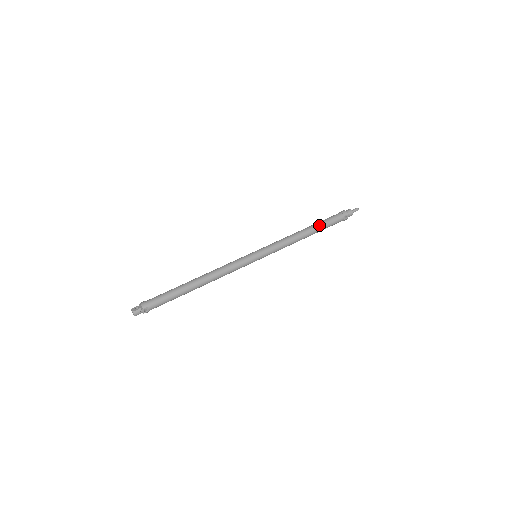
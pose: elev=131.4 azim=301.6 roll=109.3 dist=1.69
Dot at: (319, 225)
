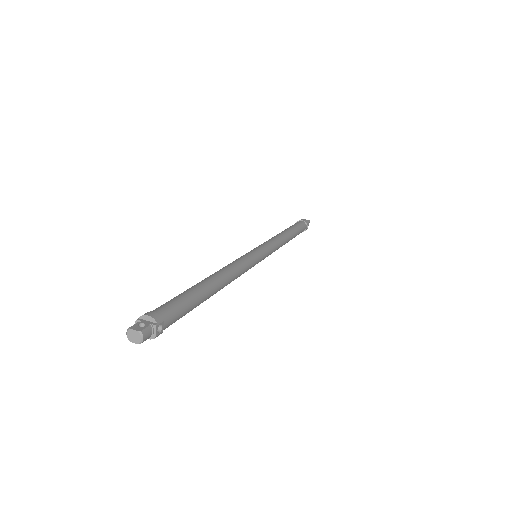
Dot at: (294, 229)
